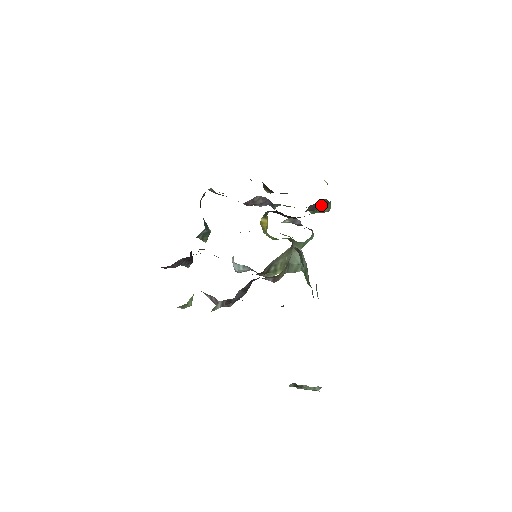
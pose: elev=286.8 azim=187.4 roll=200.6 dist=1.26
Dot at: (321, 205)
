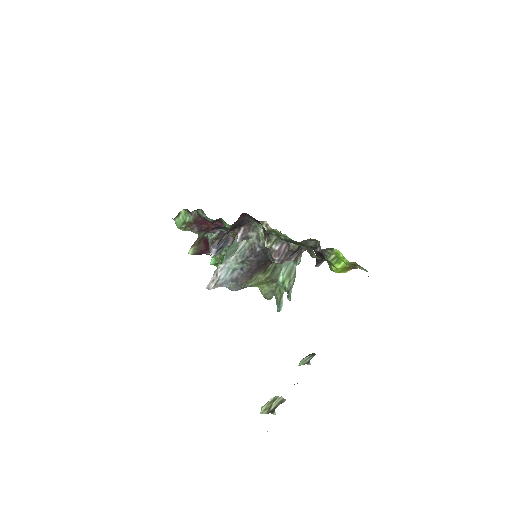
Dot at: occluded
